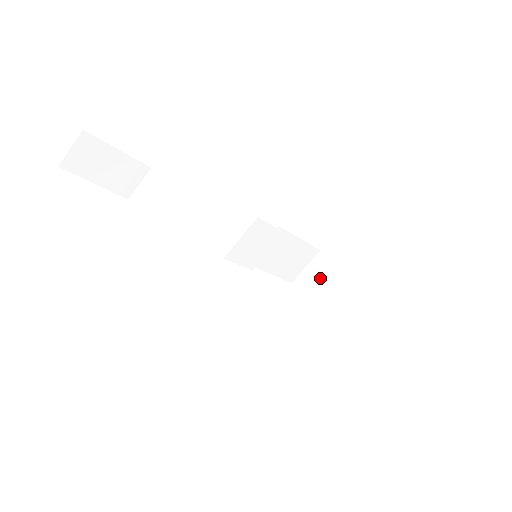
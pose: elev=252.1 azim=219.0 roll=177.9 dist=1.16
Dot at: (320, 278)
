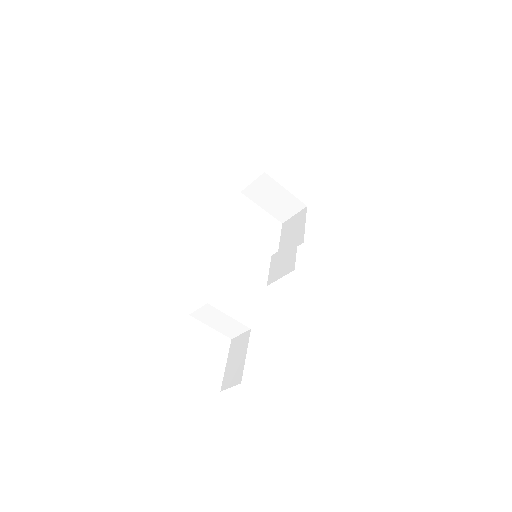
Dot at: (267, 191)
